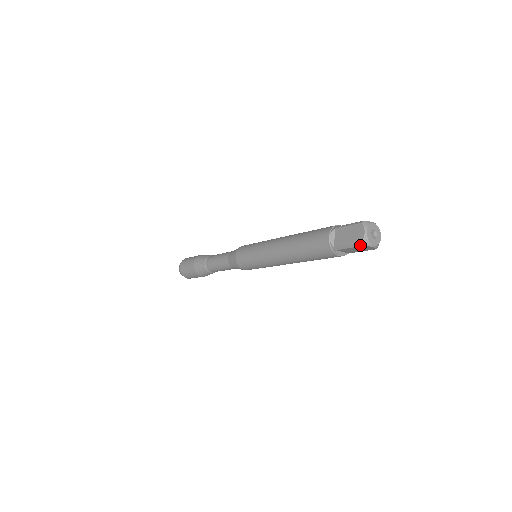
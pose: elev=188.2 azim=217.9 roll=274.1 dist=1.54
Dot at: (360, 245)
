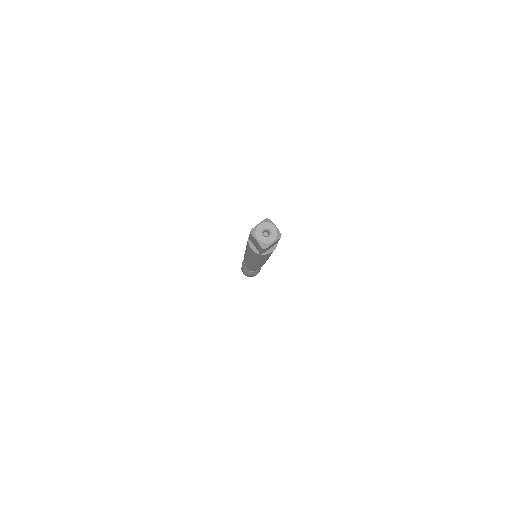
Dot at: (264, 249)
